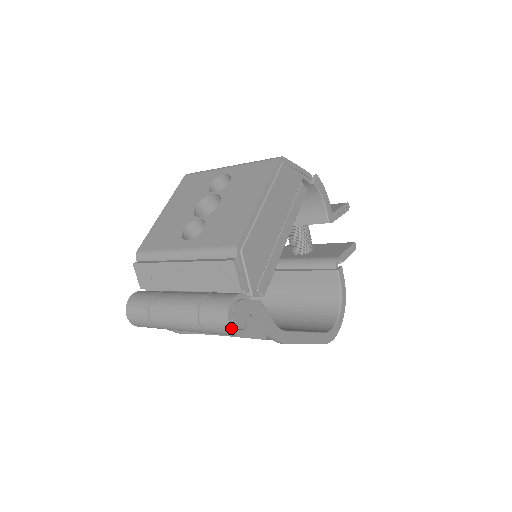
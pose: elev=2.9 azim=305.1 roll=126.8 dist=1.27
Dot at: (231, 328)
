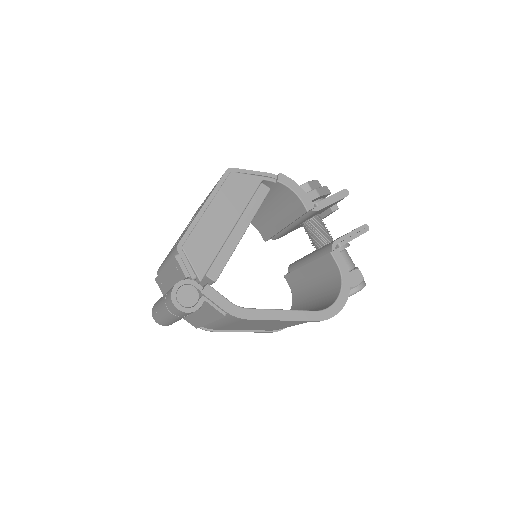
Dot at: (176, 306)
